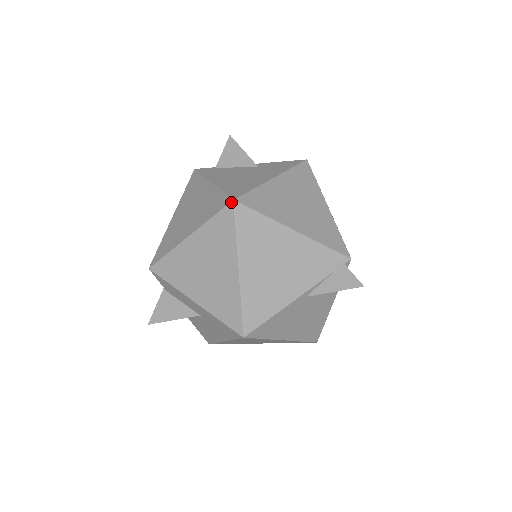
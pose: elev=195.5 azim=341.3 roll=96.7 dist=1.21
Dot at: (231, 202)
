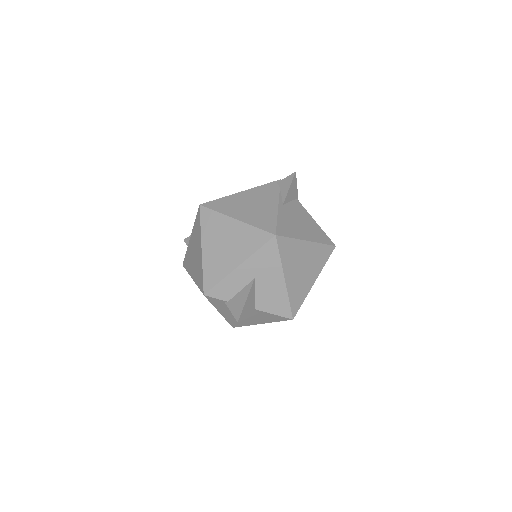
Dot at: (200, 207)
